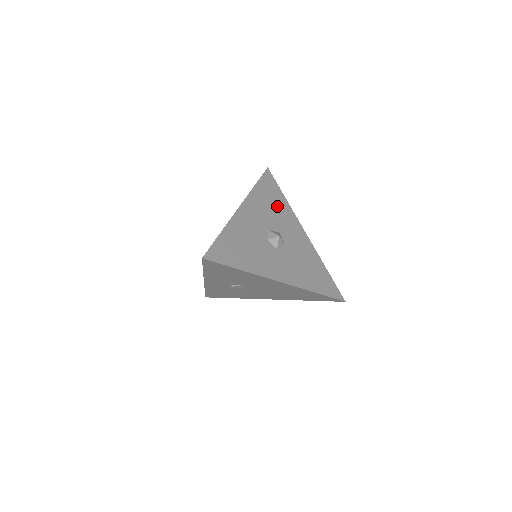
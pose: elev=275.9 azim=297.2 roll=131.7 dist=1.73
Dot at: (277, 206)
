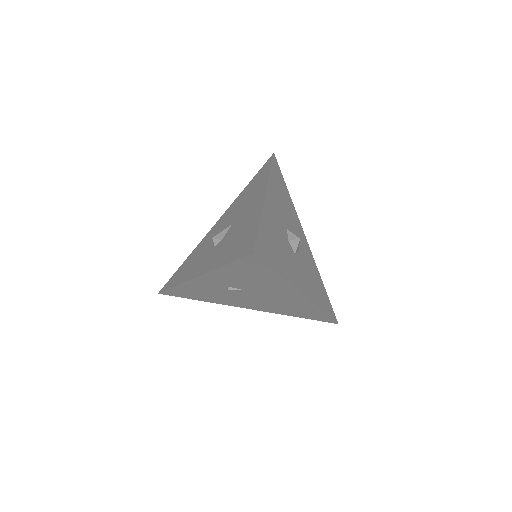
Dot at: (287, 202)
